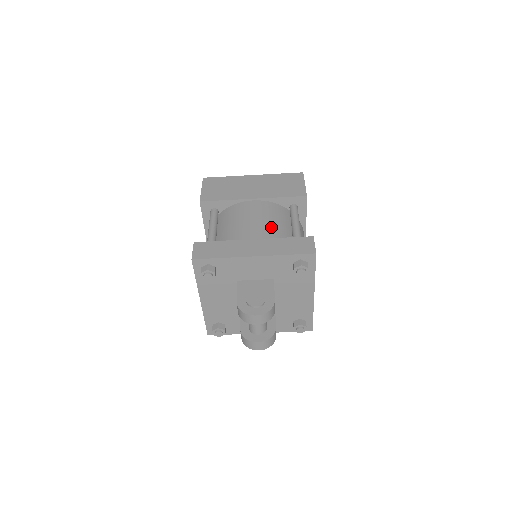
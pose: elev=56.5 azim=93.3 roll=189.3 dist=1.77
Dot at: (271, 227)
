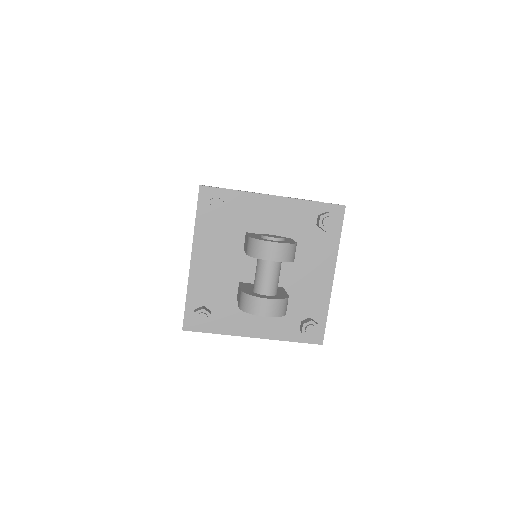
Dot at: occluded
